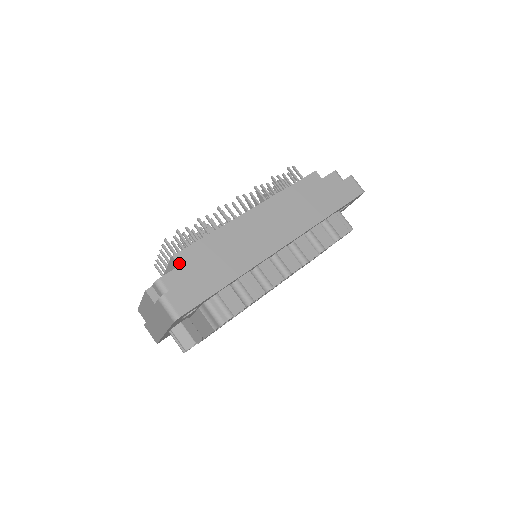
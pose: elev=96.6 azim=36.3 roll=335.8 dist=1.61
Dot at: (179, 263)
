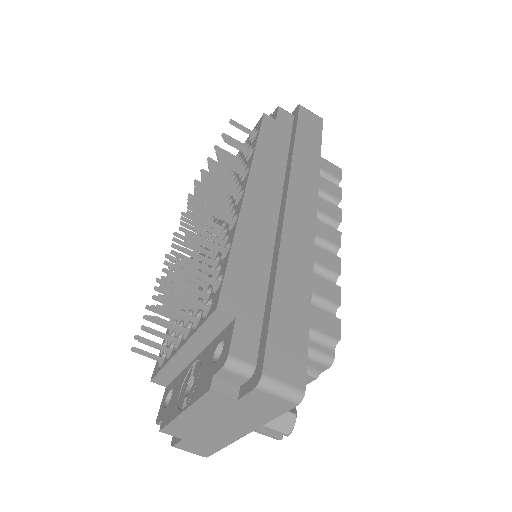
Dot at: (232, 314)
